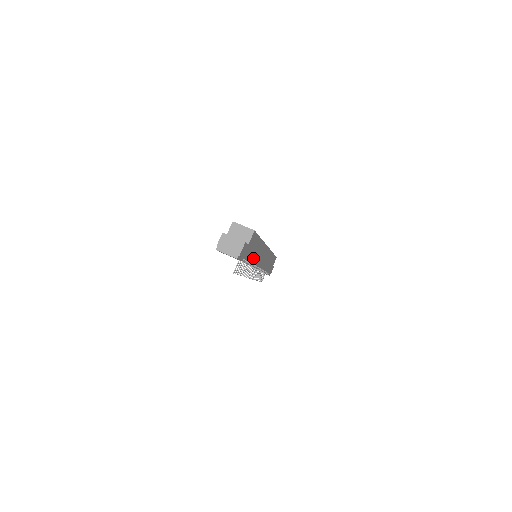
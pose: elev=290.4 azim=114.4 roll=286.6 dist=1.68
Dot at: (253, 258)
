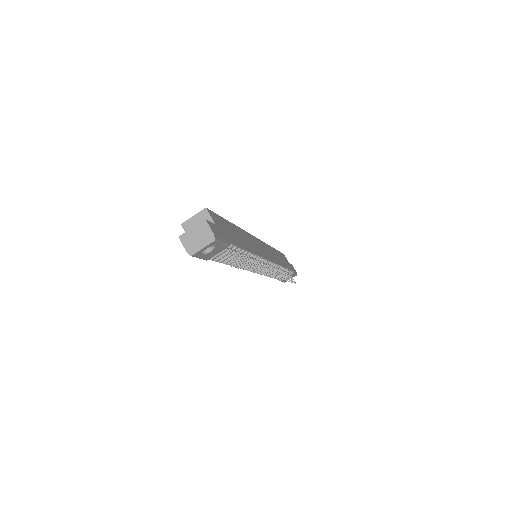
Dot at: (245, 246)
